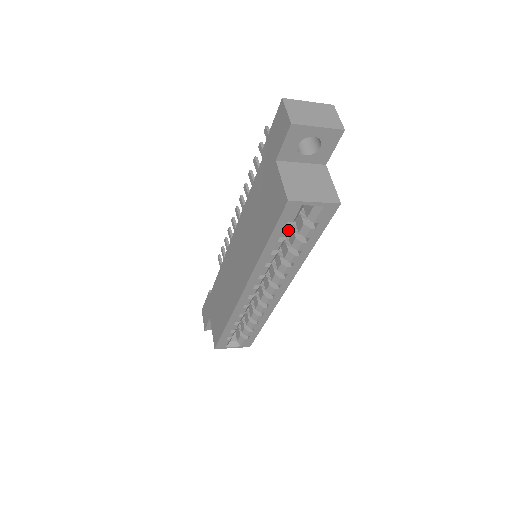
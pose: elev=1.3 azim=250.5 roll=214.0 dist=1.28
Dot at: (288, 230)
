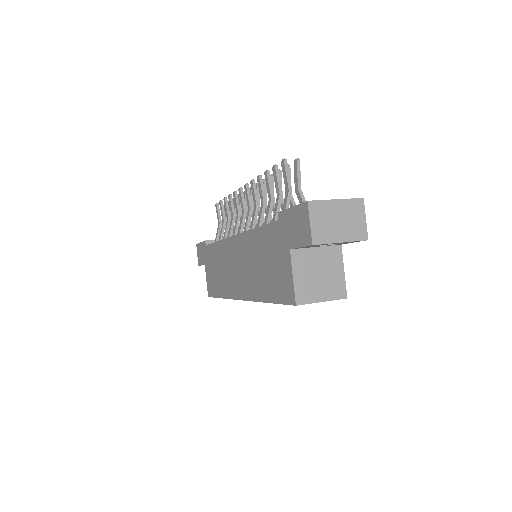
Dot at: occluded
